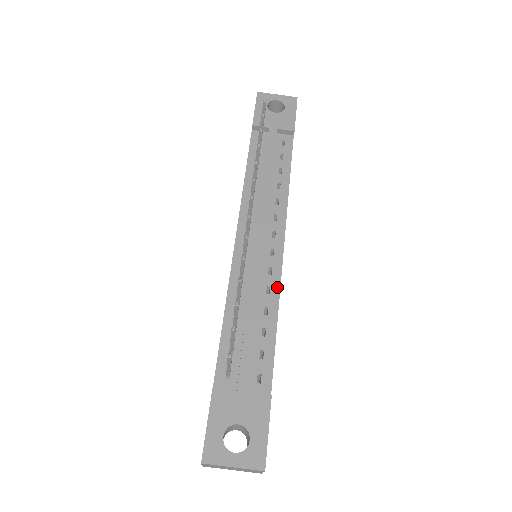
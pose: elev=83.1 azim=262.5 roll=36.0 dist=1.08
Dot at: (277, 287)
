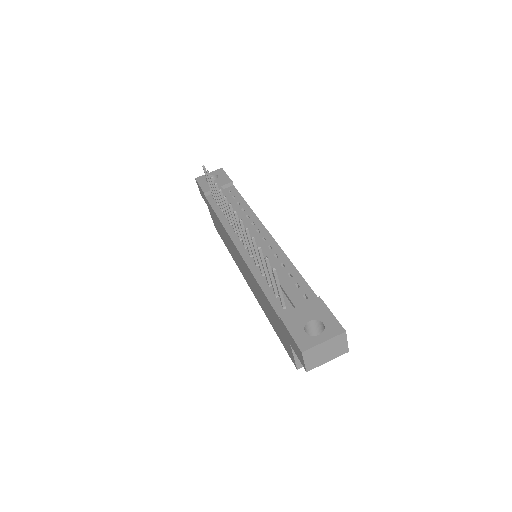
Dot at: (280, 251)
